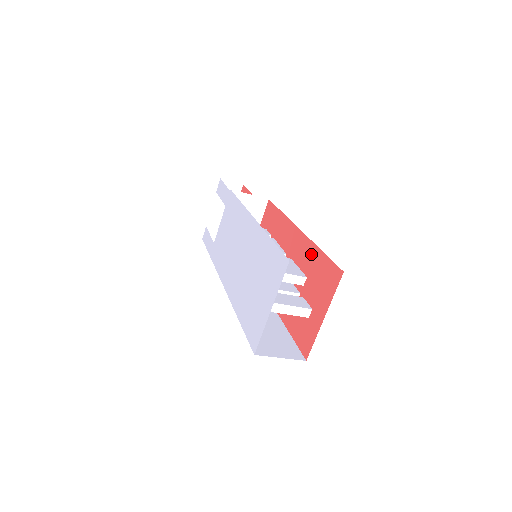
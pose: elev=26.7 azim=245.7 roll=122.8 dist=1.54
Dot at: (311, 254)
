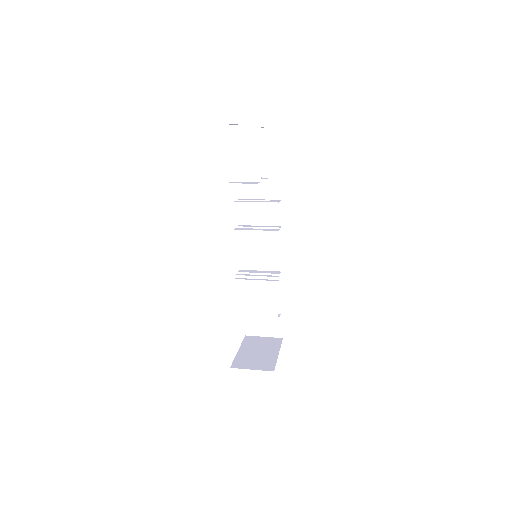
Dot at: occluded
